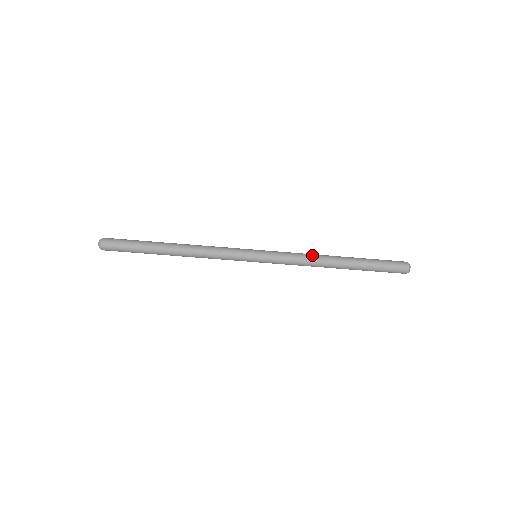
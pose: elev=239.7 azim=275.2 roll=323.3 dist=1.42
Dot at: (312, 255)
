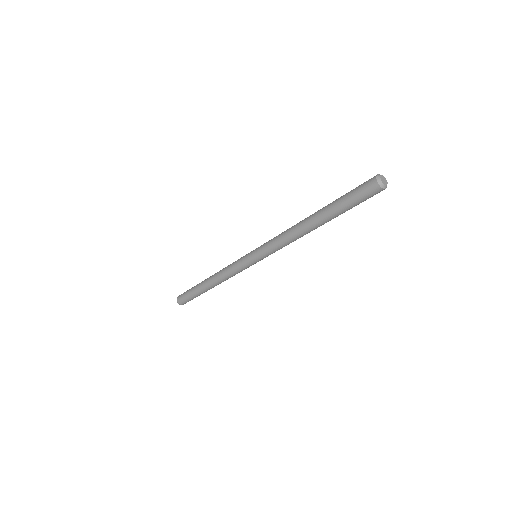
Dot at: (288, 233)
